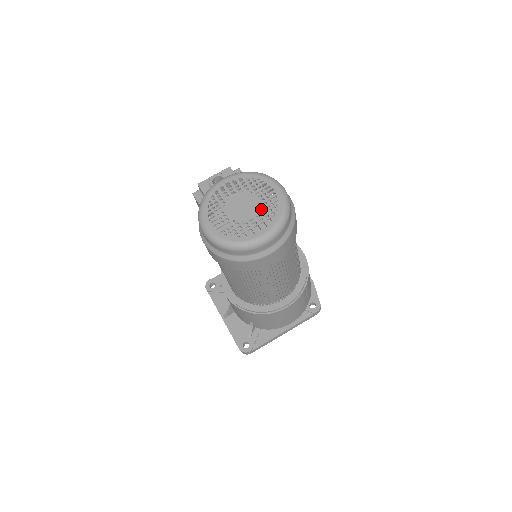
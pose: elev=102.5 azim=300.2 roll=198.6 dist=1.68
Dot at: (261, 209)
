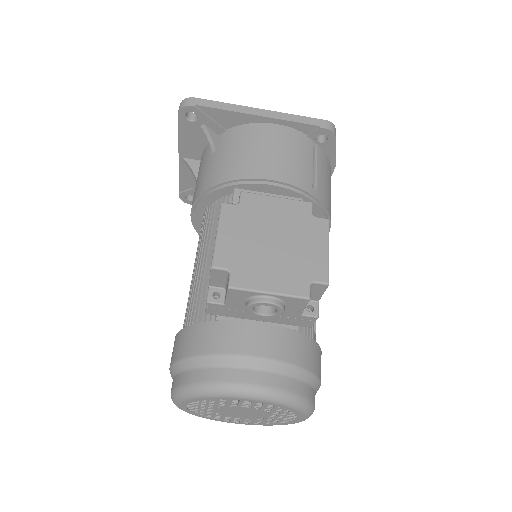
Dot at: (260, 418)
